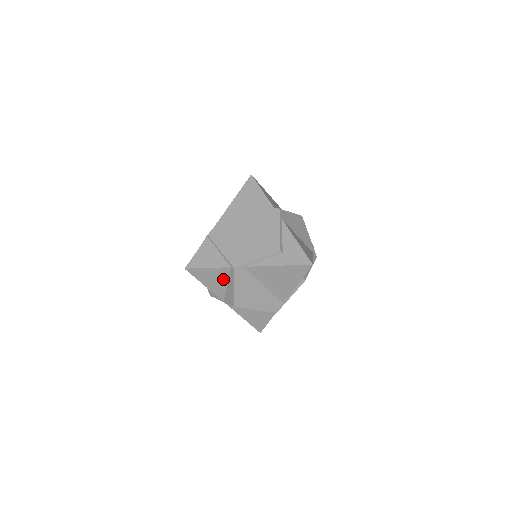
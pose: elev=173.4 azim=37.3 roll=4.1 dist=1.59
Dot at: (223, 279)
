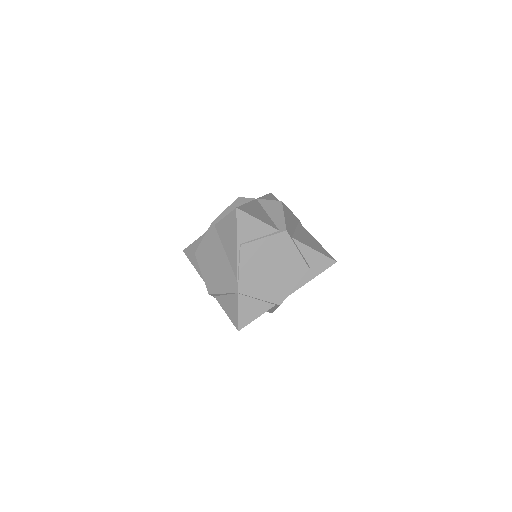
Dot at: occluded
